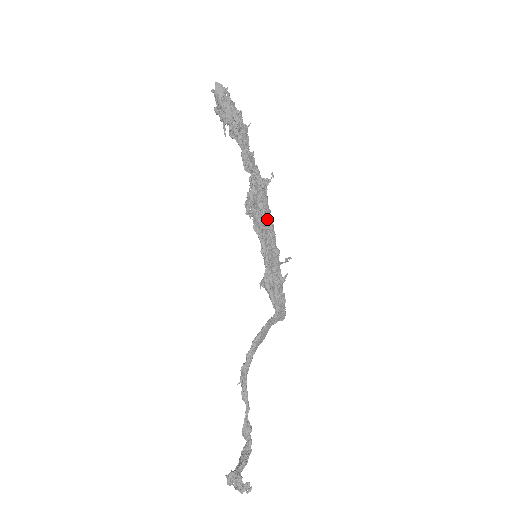
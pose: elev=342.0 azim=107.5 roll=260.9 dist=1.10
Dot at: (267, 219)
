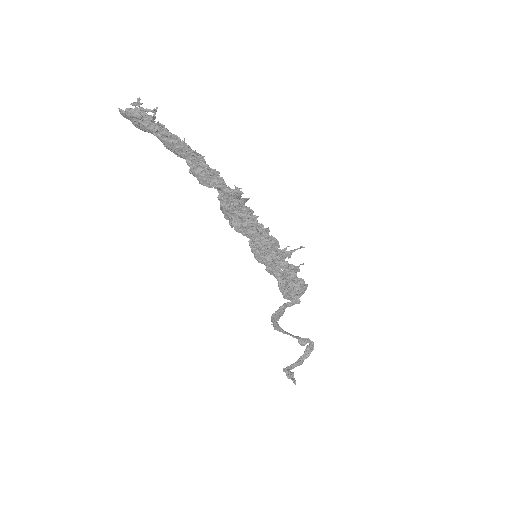
Dot at: (254, 226)
